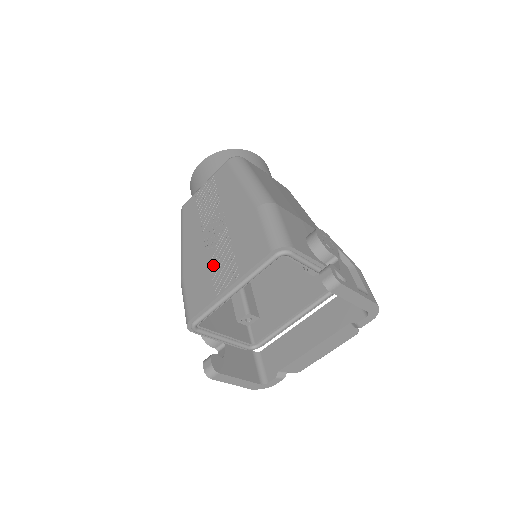
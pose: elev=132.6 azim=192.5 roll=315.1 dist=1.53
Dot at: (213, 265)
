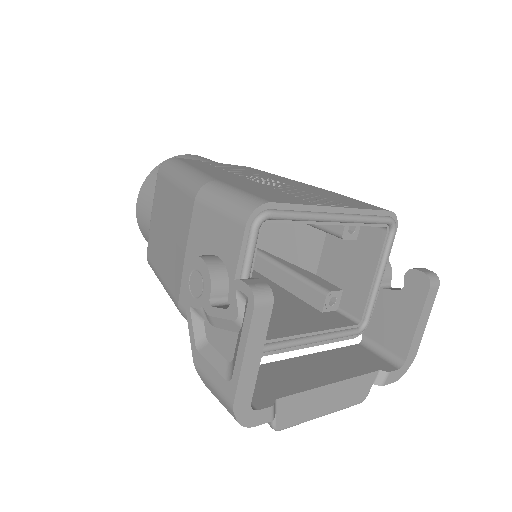
Dot at: (287, 191)
